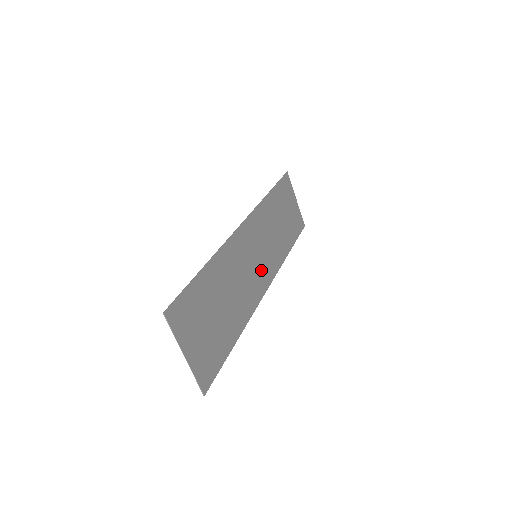
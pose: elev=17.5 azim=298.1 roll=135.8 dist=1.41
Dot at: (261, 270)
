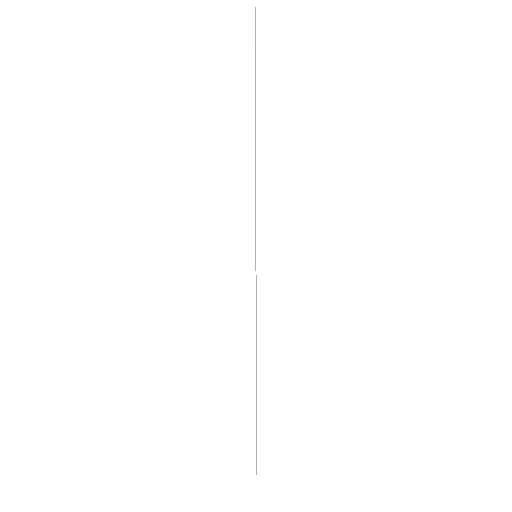
Dot at: occluded
